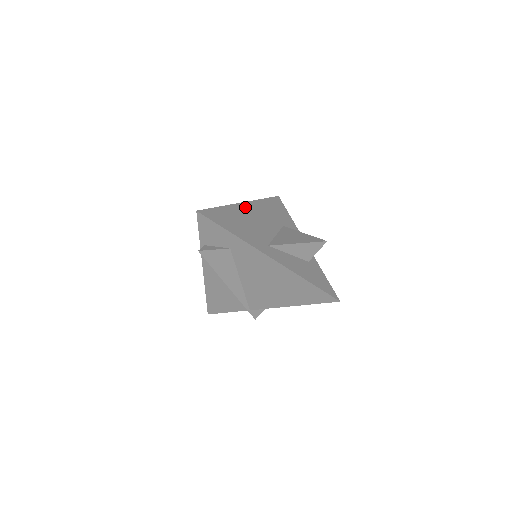
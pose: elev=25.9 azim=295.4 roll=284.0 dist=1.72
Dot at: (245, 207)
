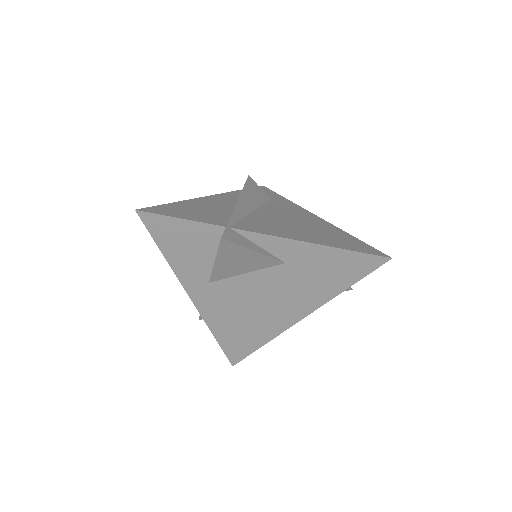
Dot at: occluded
